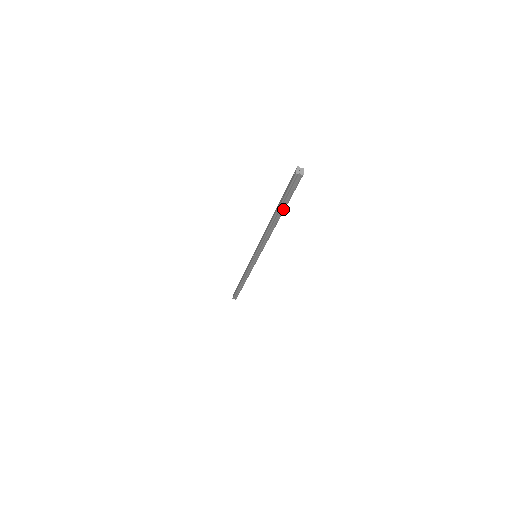
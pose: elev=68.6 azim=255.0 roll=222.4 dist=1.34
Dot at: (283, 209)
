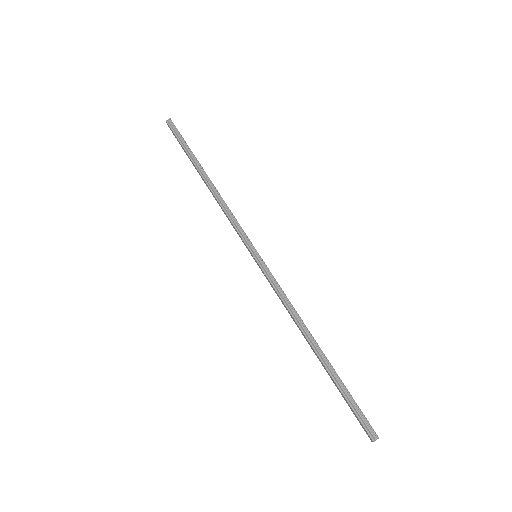
Dot at: (194, 157)
